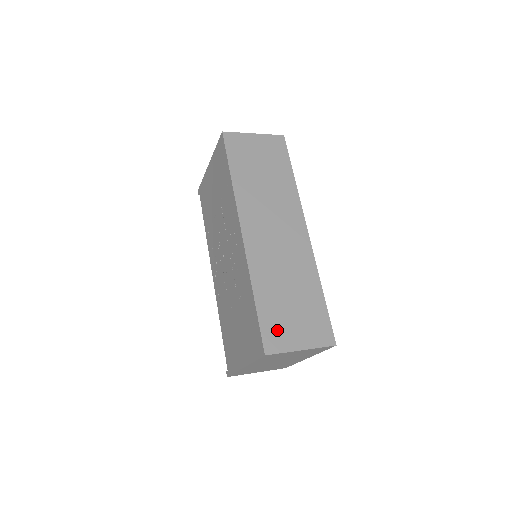
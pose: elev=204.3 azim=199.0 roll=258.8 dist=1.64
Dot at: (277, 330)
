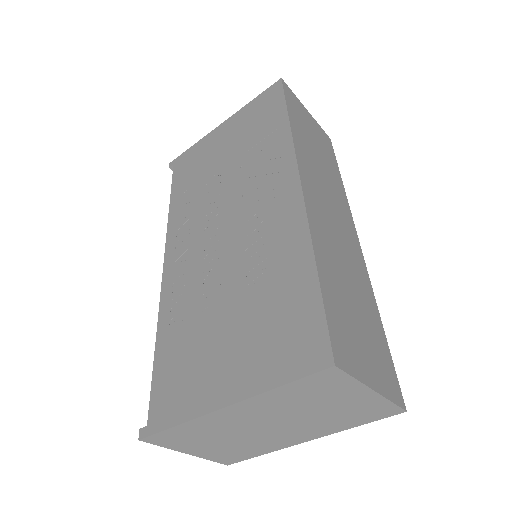
Dot at: (345, 336)
